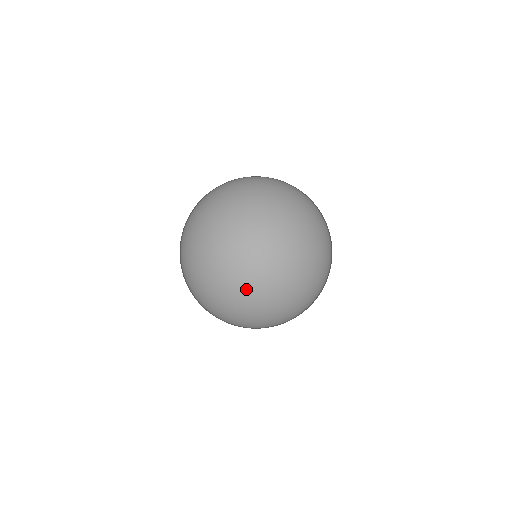
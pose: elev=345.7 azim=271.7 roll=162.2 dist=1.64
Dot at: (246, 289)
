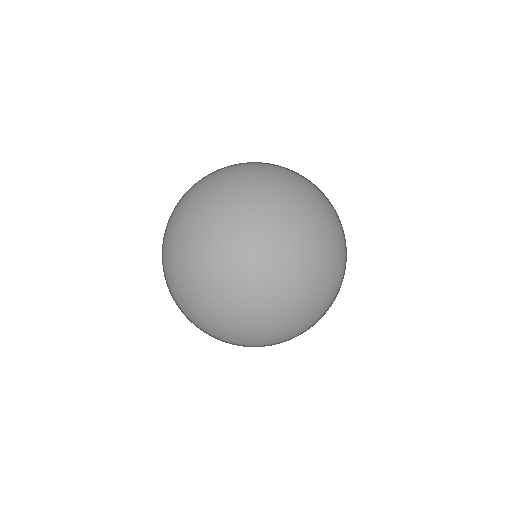
Dot at: (221, 339)
